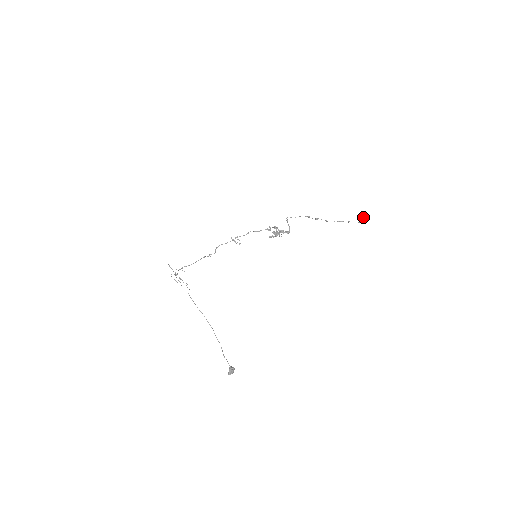
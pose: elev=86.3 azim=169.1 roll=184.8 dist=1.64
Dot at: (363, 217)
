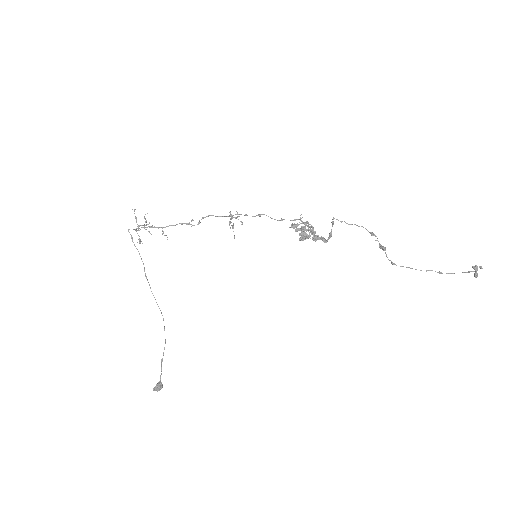
Dot at: (480, 267)
